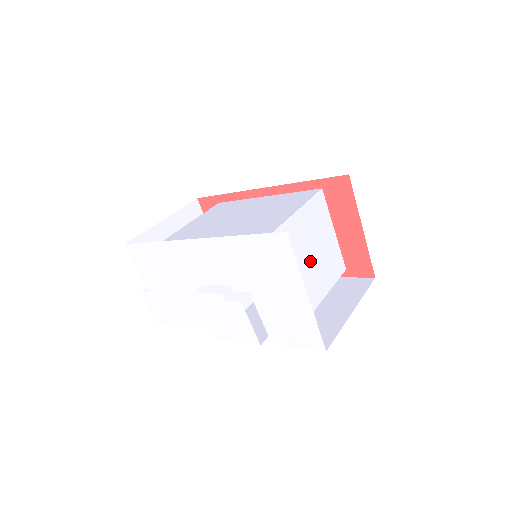
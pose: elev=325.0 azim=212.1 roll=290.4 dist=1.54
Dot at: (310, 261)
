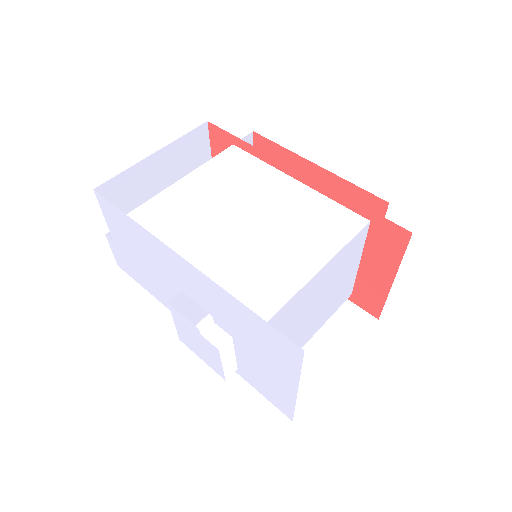
Dot at: (316, 308)
